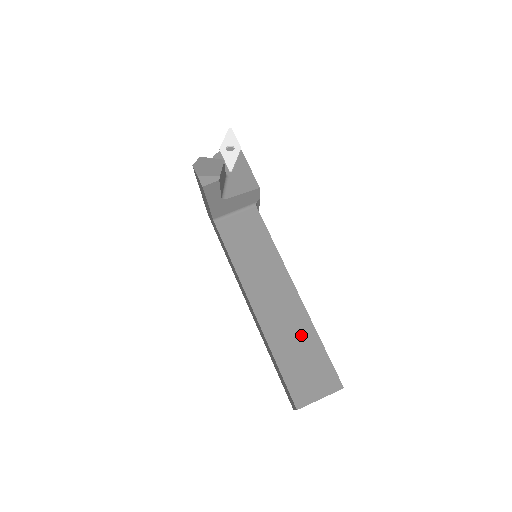
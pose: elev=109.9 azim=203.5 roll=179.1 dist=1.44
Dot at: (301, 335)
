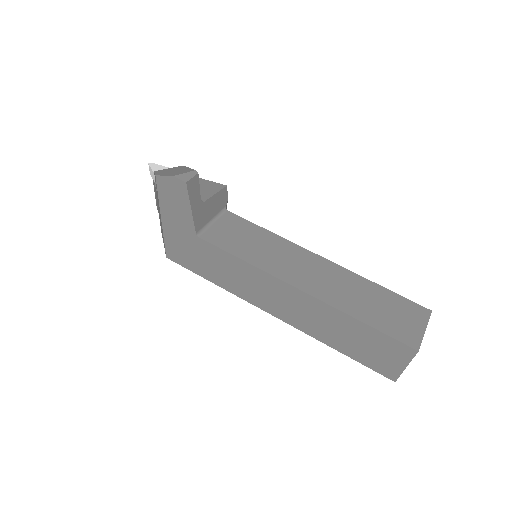
Dot at: (360, 289)
